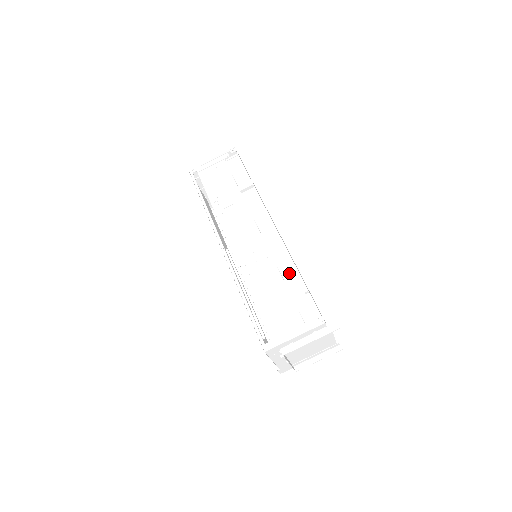
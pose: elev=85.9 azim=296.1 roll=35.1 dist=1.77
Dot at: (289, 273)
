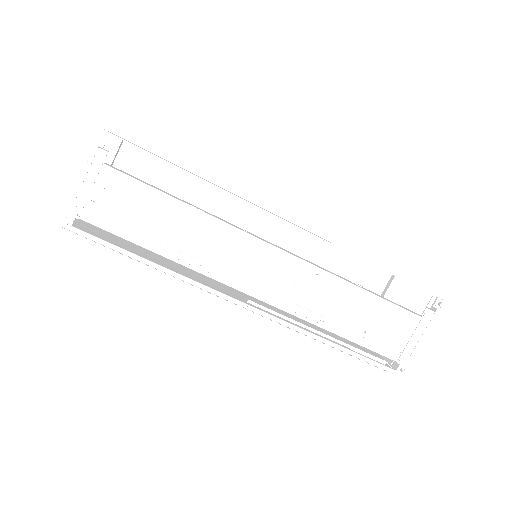
Dot at: (284, 228)
